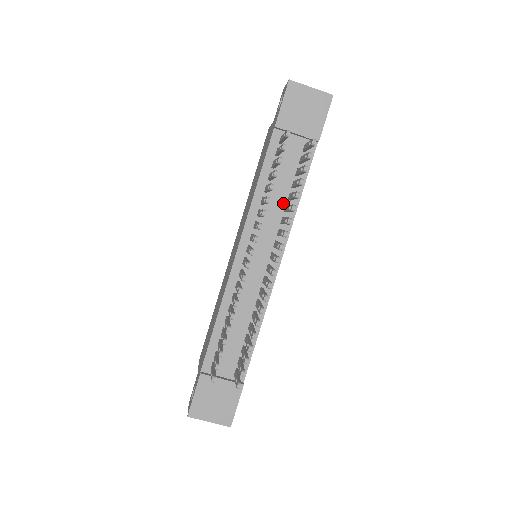
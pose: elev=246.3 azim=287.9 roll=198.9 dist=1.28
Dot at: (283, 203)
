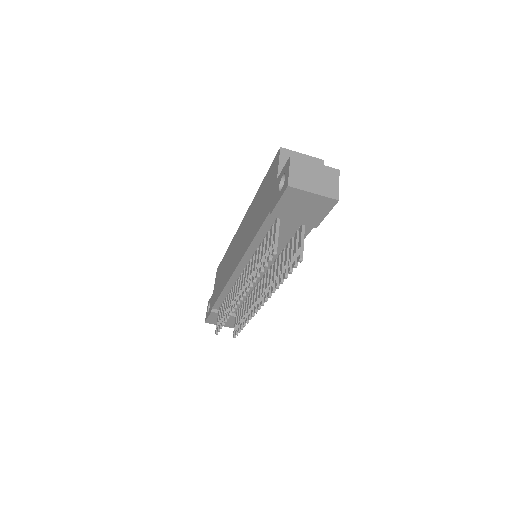
Dot at: (277, 253)
